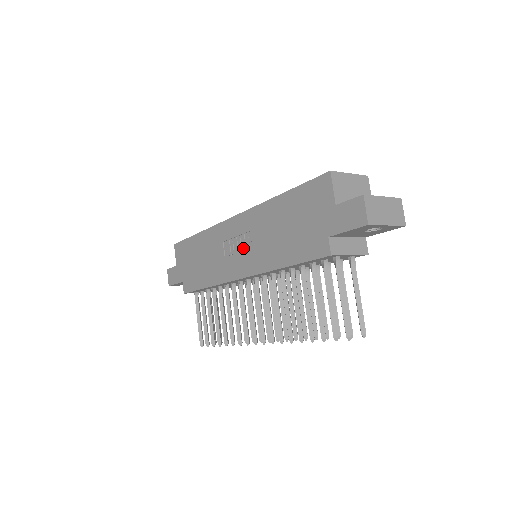
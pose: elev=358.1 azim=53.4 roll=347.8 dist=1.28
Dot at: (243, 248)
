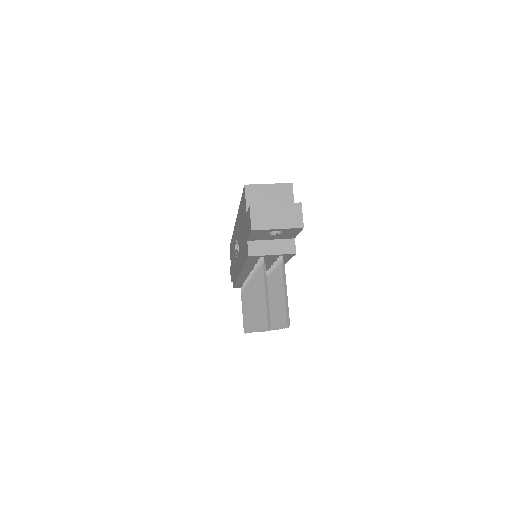
Dot at: occluded
